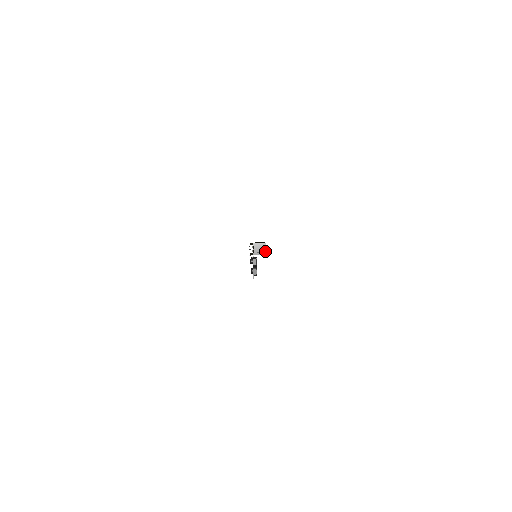
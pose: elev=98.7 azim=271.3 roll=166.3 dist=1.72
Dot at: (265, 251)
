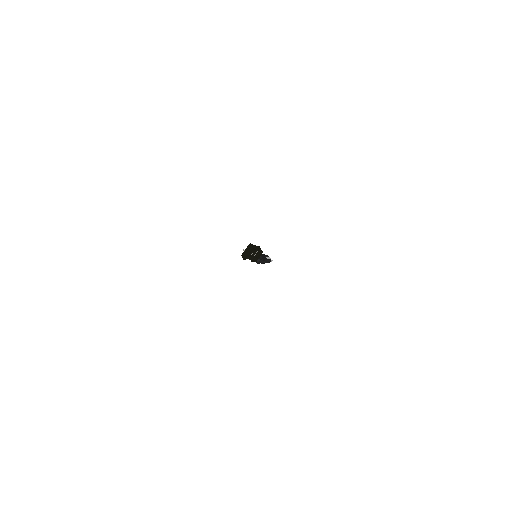
Dot at: (260, 252)
